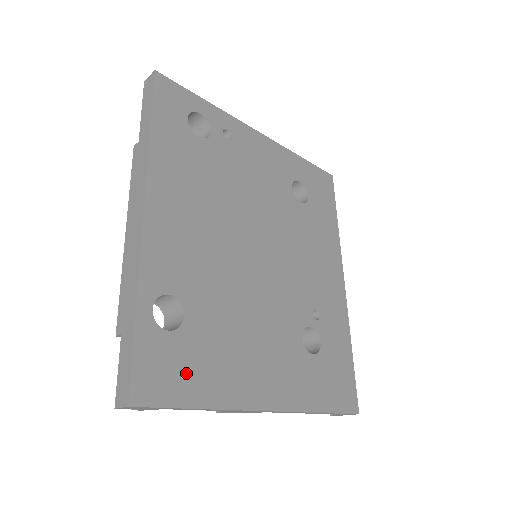
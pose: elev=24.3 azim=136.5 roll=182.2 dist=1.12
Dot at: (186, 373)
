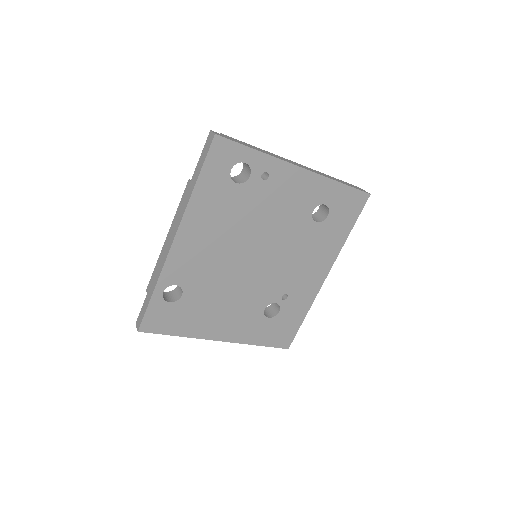
Dot at: (174, 321)
